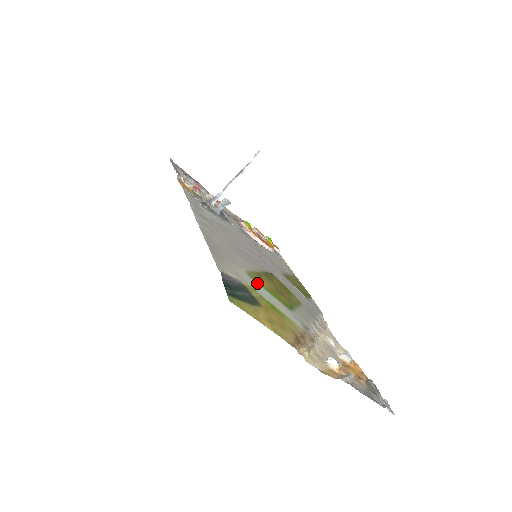
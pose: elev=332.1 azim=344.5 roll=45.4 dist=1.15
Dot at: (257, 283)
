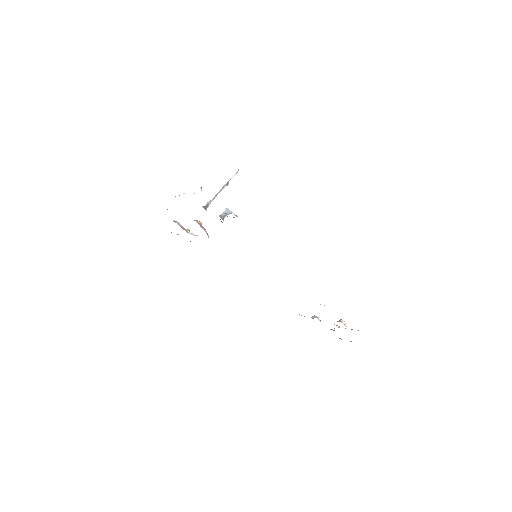
Dot at: occluded
